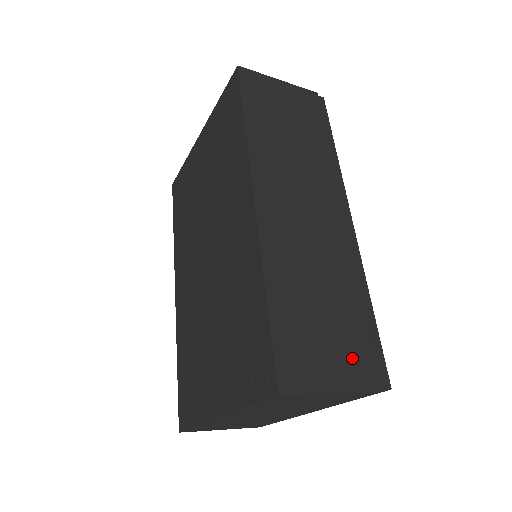
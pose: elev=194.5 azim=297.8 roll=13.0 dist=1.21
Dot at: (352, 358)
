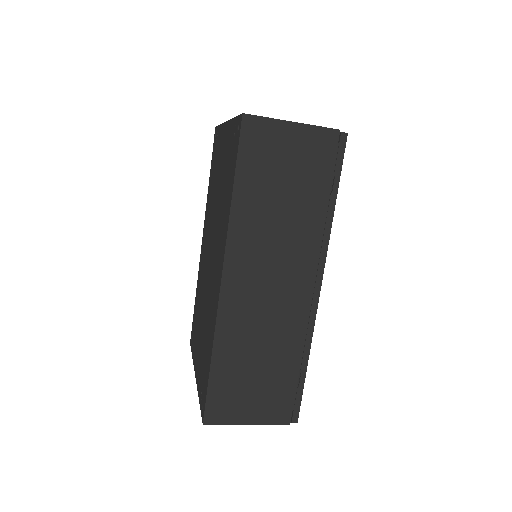
Dot at: (271, 403)
